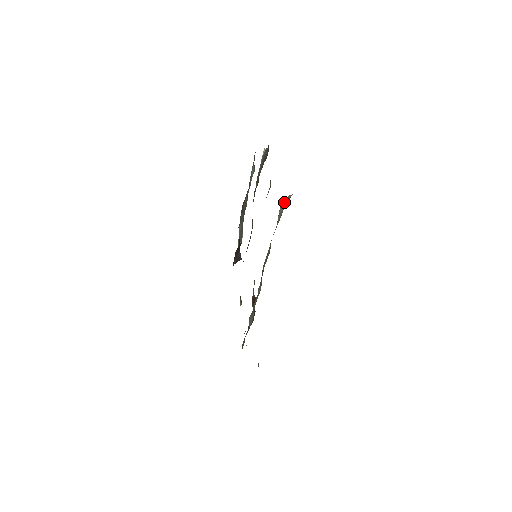
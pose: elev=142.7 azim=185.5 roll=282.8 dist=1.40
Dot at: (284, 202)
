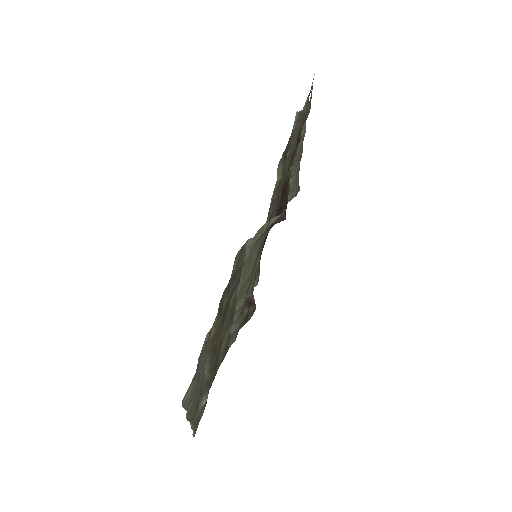
Dot at: (262, 228)
